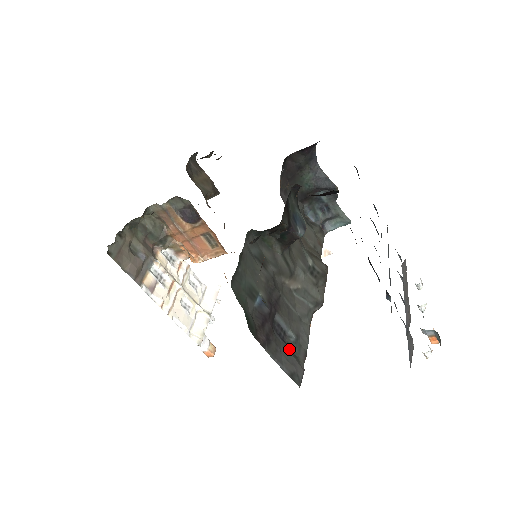
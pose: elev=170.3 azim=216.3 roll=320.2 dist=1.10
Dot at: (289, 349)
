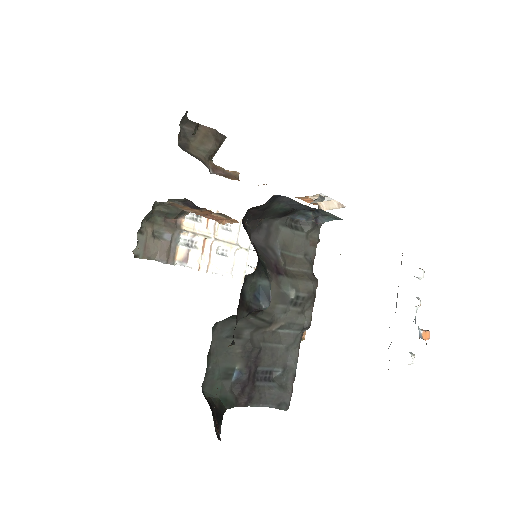
Dot at: (275, 385)
